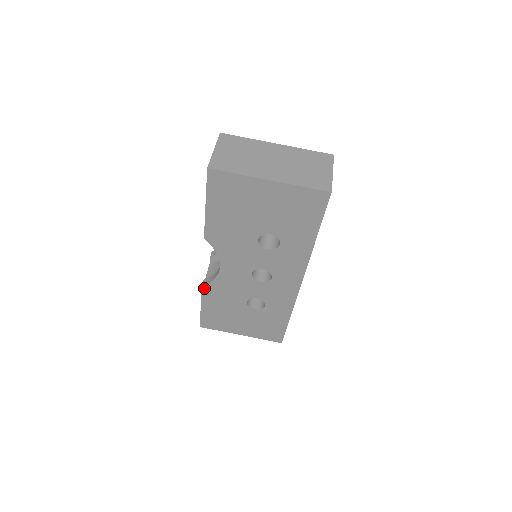
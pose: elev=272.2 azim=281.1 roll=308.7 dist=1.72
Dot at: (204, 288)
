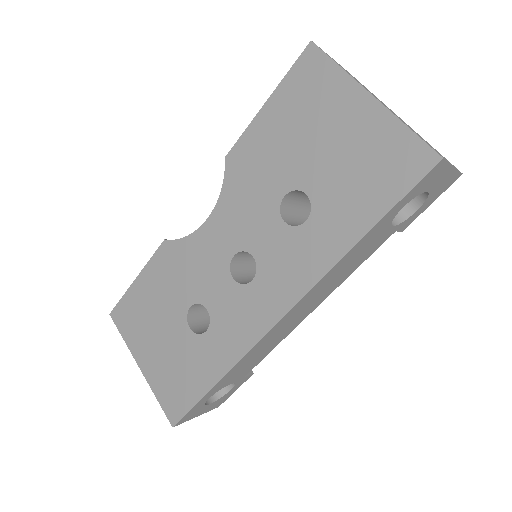
Dot at: (164, 245)
